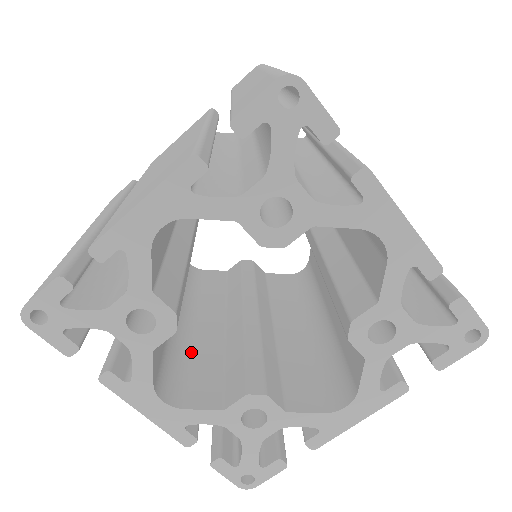
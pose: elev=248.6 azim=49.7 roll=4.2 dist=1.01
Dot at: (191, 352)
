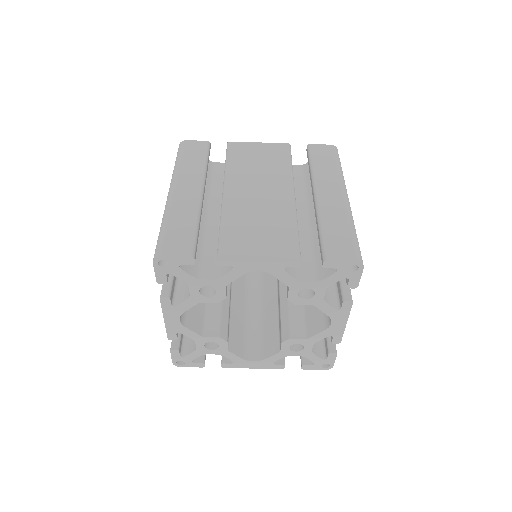
Dot at: occluded
